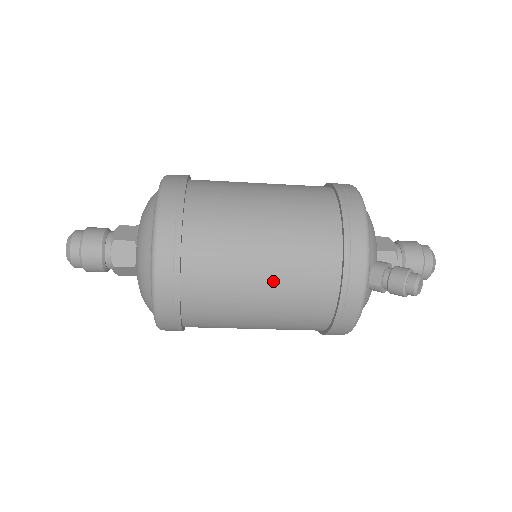
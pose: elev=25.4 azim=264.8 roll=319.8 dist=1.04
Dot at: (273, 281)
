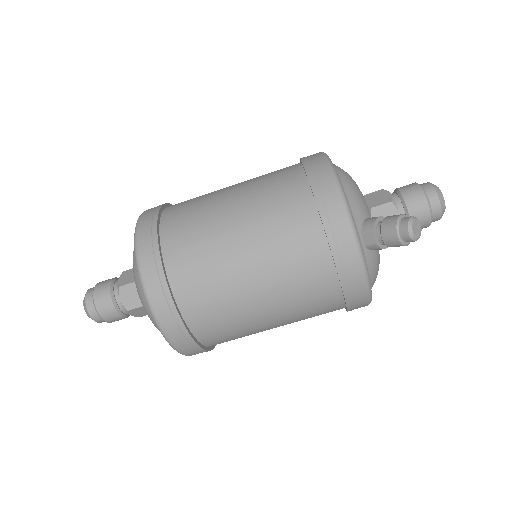
Dot at: (263, 276)
